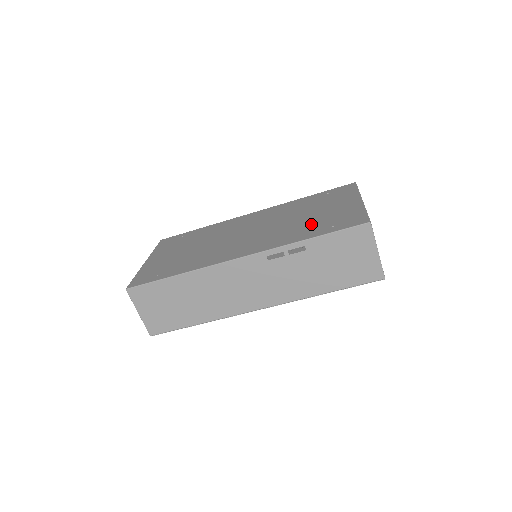
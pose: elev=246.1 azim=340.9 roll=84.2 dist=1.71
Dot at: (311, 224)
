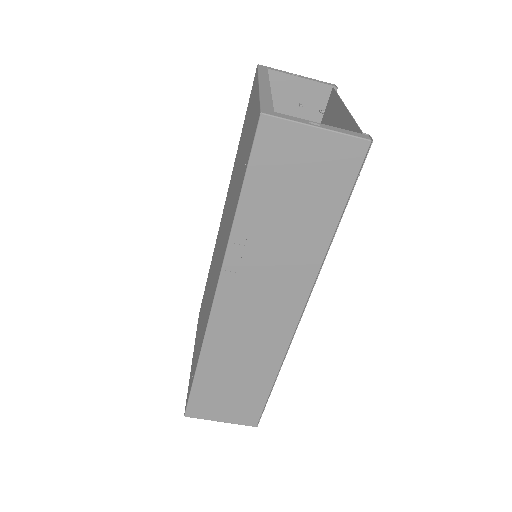
Dot at: occluded
